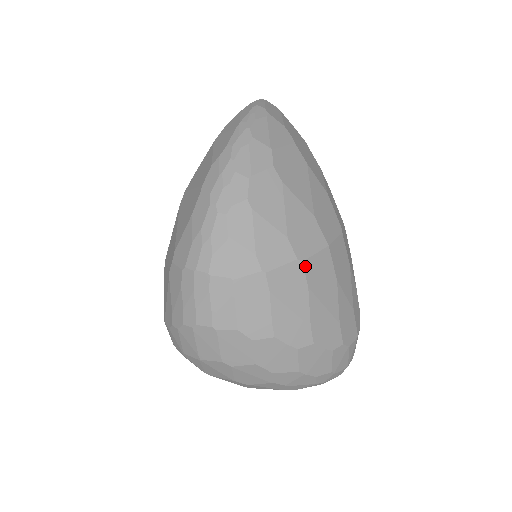
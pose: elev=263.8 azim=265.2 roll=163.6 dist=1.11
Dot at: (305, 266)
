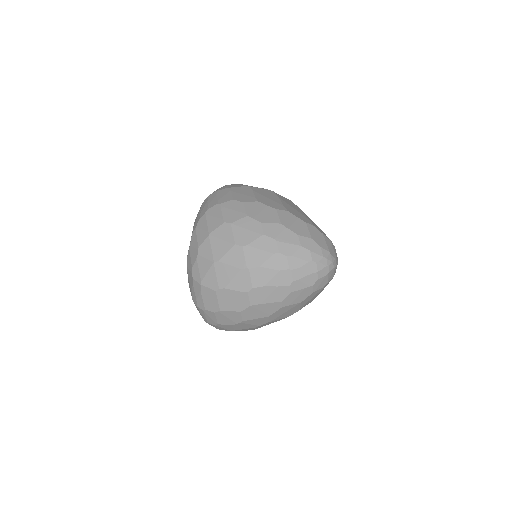
Dot at: (275, 193)
